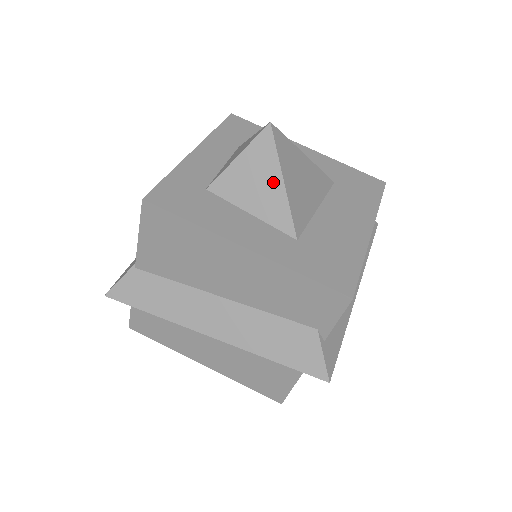
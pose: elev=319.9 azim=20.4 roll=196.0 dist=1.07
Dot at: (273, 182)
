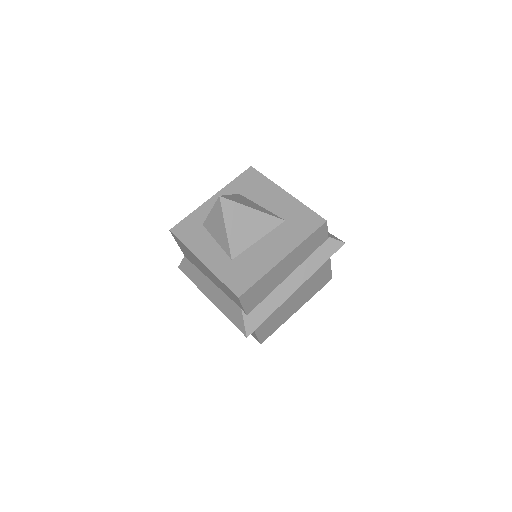
Dot at: (222, 227)
